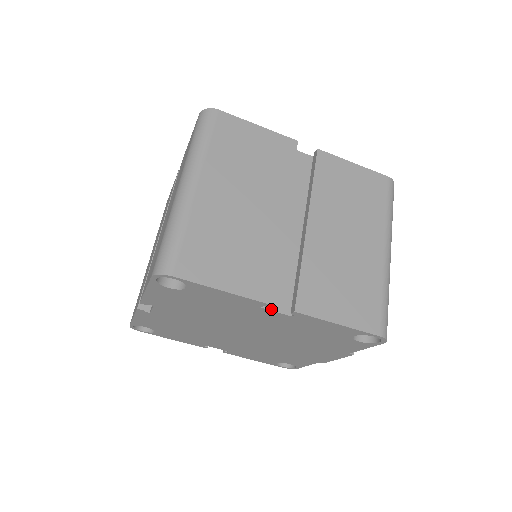
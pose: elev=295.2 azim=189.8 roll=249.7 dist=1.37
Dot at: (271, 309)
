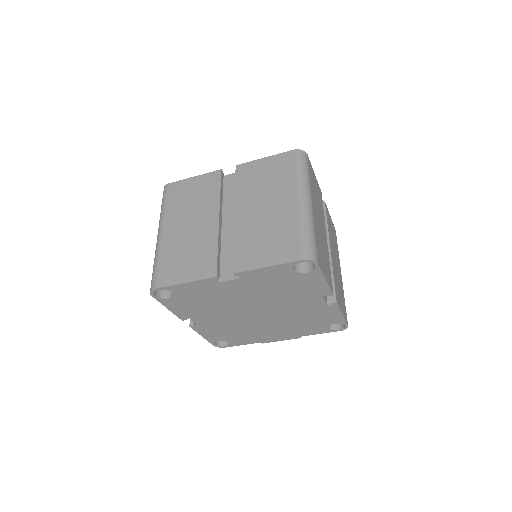
Dot at: (324, 298)
